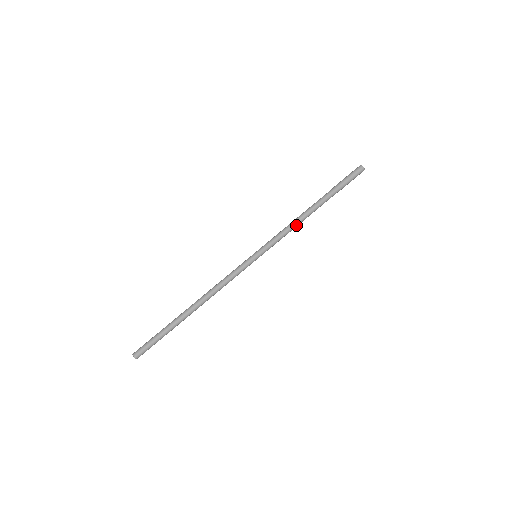
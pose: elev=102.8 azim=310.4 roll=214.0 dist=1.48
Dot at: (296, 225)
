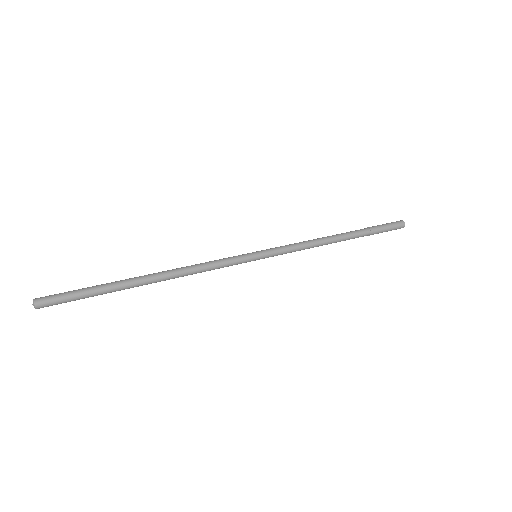
Dot at: (315, 244)
